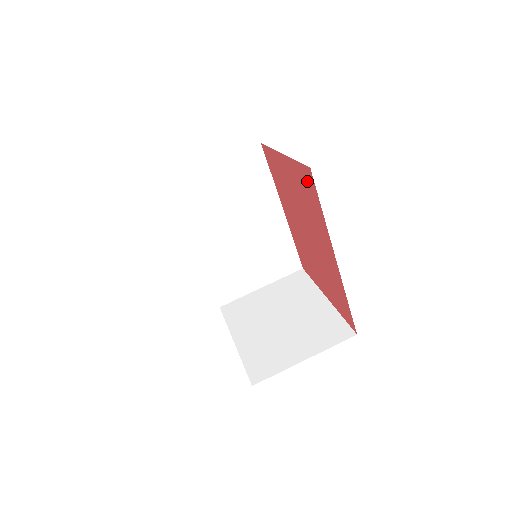
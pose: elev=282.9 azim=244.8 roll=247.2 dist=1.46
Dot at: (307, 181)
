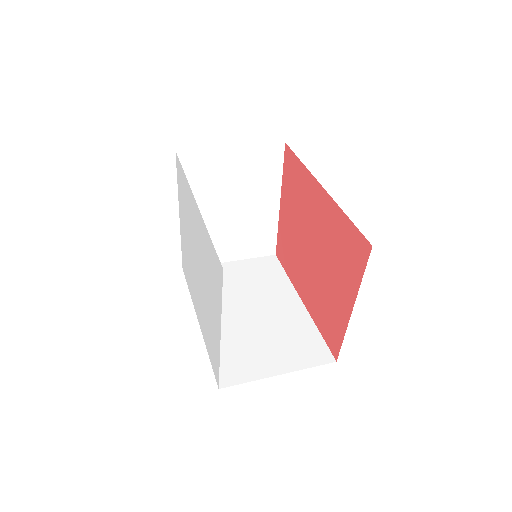
Dot at: (289, 165)
